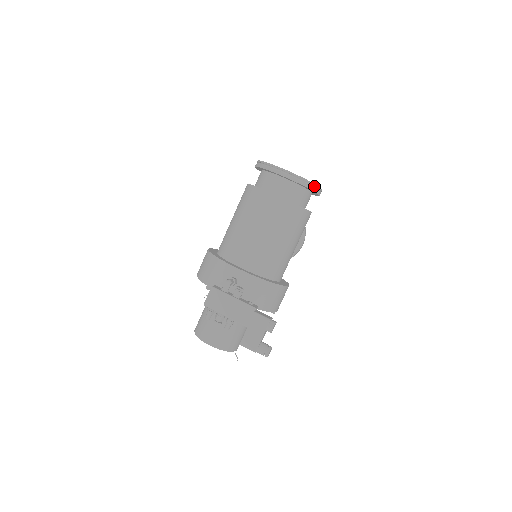
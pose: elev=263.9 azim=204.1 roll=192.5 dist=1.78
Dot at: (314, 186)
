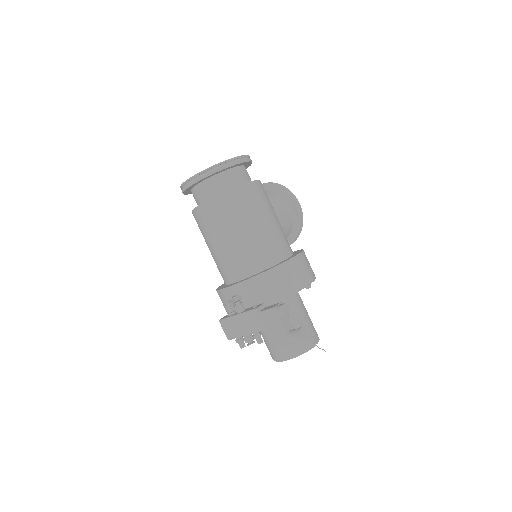
Dot at: (225, 163)
